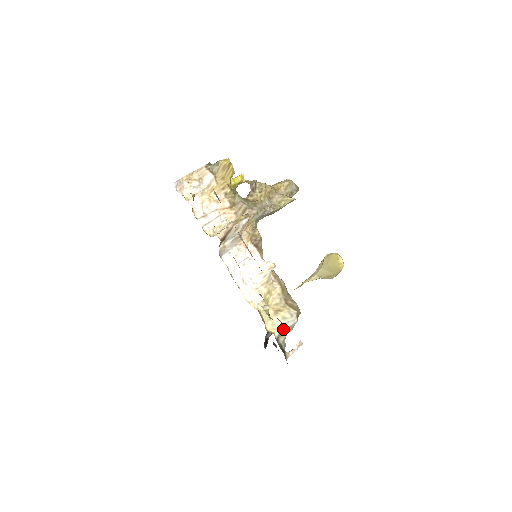
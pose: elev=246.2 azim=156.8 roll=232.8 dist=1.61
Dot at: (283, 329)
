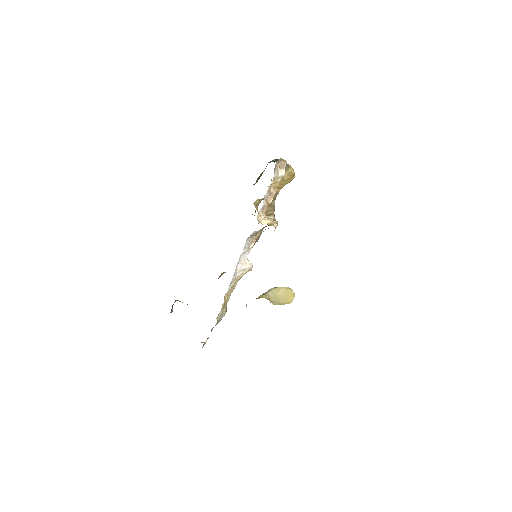
Dot at: occluded
